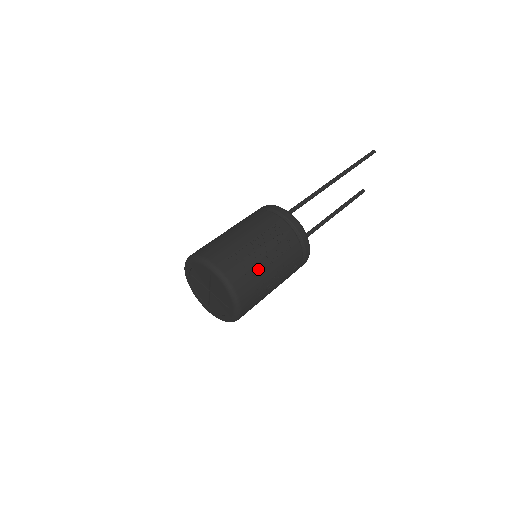
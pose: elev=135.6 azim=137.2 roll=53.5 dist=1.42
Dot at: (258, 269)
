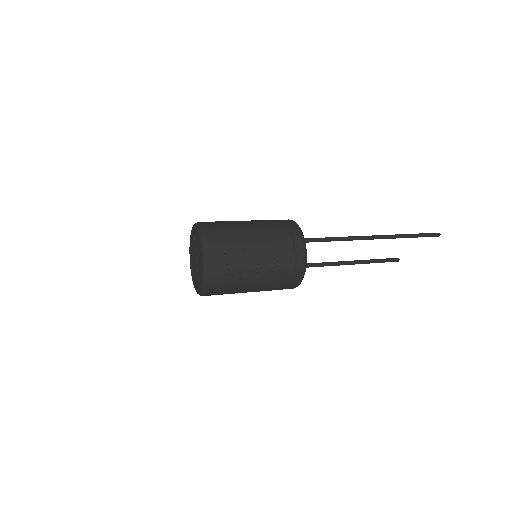
Dot at: (240, 276)
